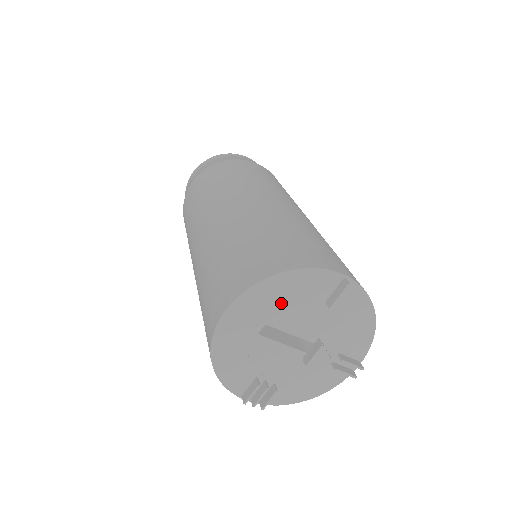
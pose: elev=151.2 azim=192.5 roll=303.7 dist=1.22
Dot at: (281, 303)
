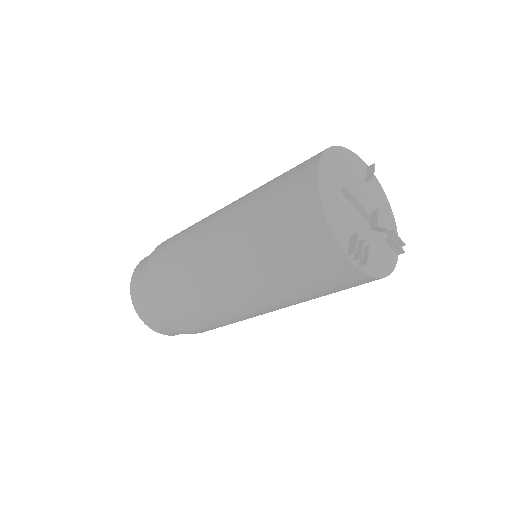
Dot at: (345, 170)
